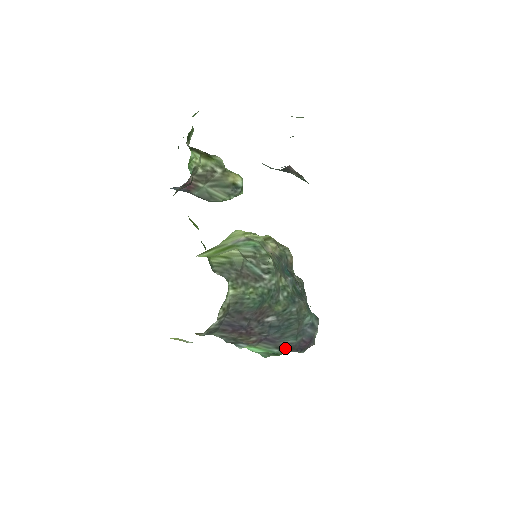
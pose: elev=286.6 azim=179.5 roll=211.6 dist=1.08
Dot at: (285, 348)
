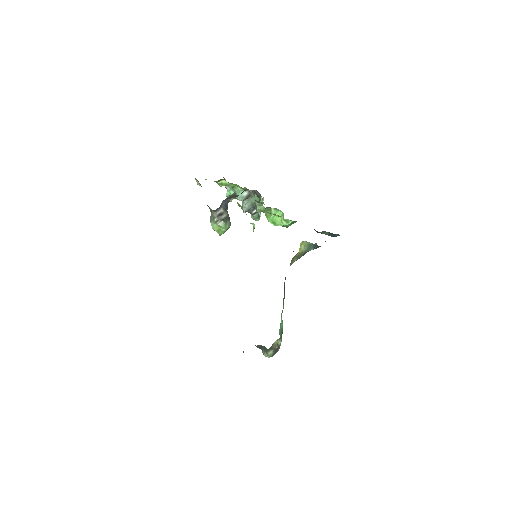
Dot at: occluded
